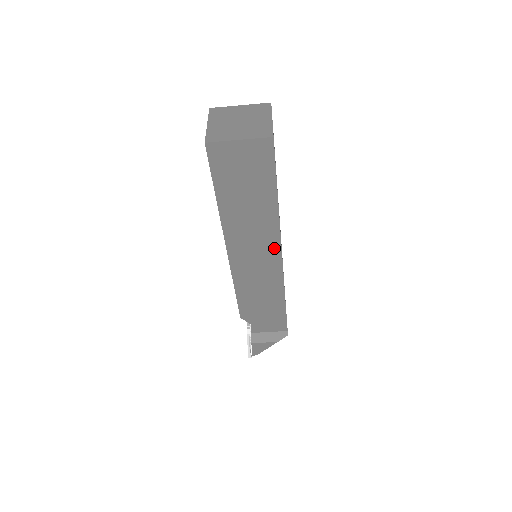
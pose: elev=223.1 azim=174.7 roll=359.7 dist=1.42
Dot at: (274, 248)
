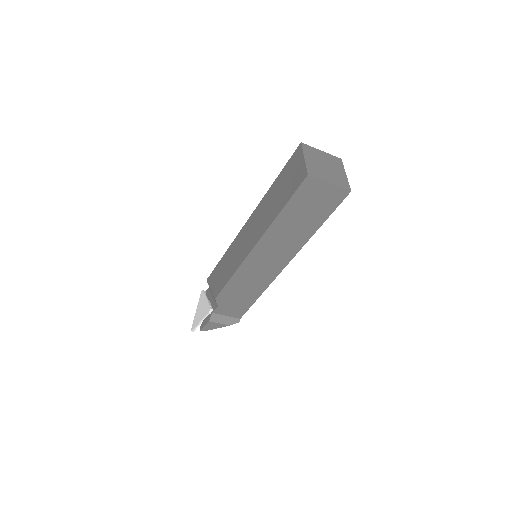
Dot at: (286, 258)
